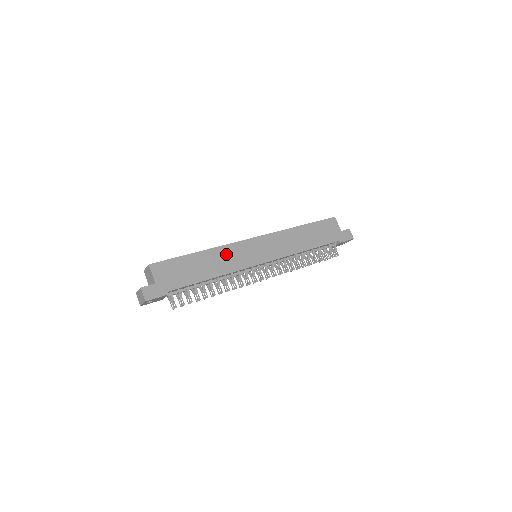
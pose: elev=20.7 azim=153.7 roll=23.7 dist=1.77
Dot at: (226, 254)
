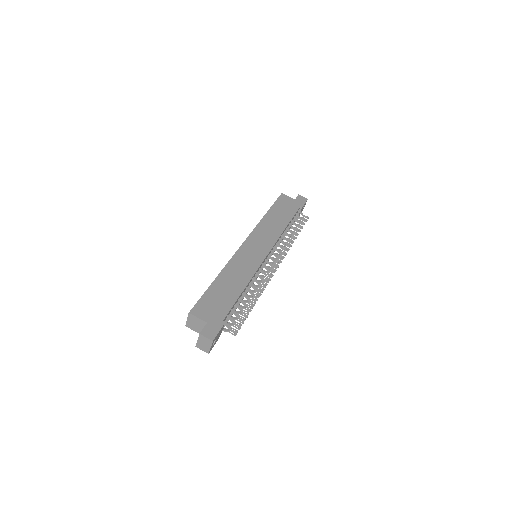
Dot at: (236, 266)
